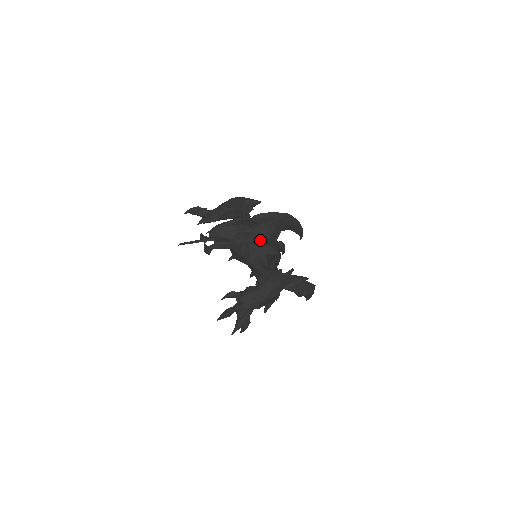
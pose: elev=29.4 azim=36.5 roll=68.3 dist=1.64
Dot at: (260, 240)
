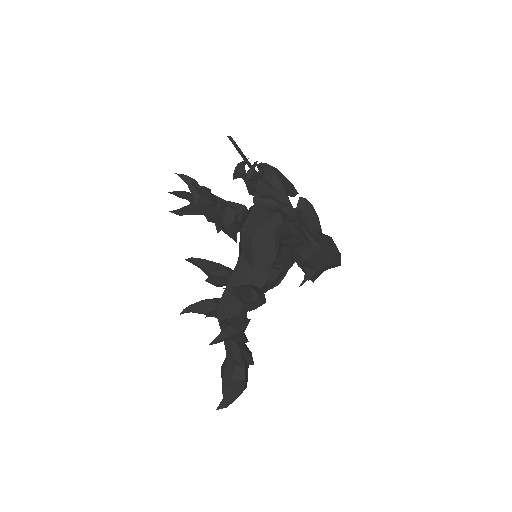
Dot at: occluded
